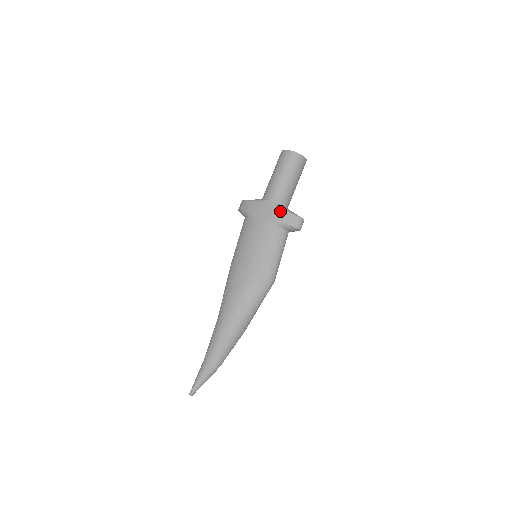
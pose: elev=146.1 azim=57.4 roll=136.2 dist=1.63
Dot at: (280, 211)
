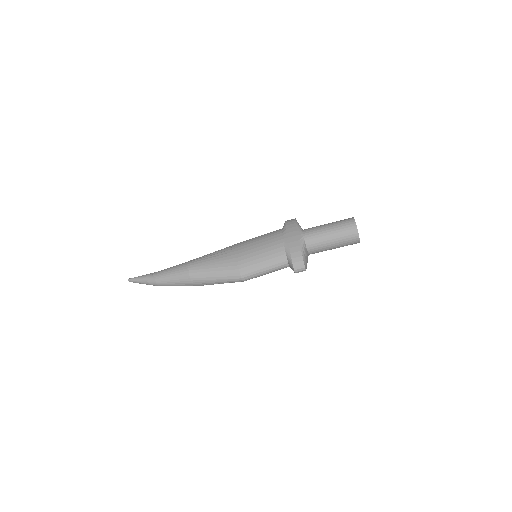
Dot at: (299, 246)
